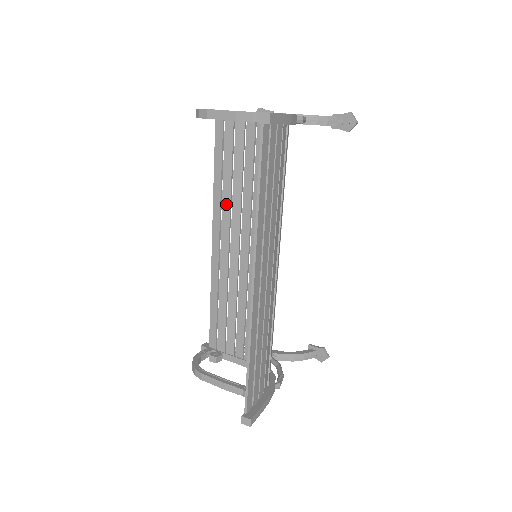
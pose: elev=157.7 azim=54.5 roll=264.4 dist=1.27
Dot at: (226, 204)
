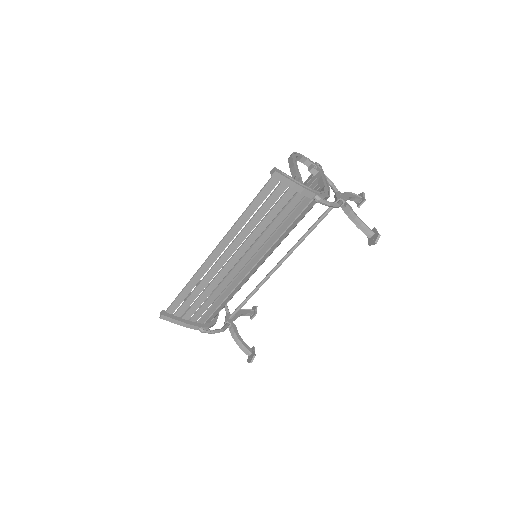
Dot at: occluded
